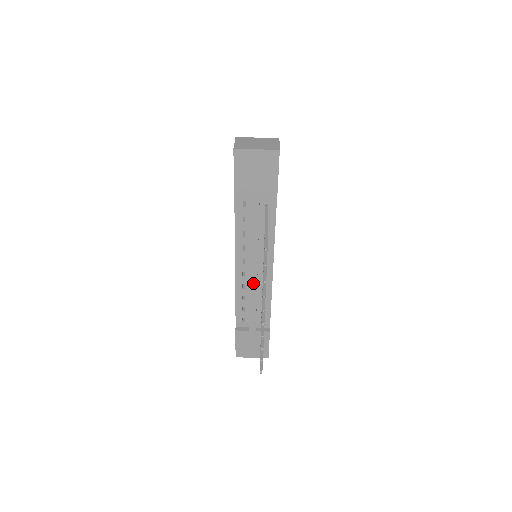
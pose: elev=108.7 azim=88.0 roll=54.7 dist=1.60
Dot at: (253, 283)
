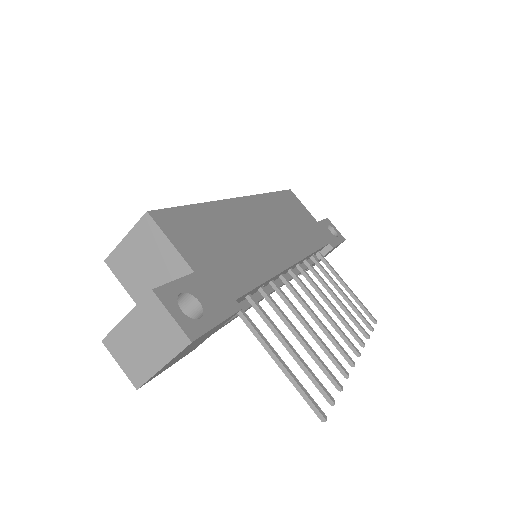
Dot at: occluded
